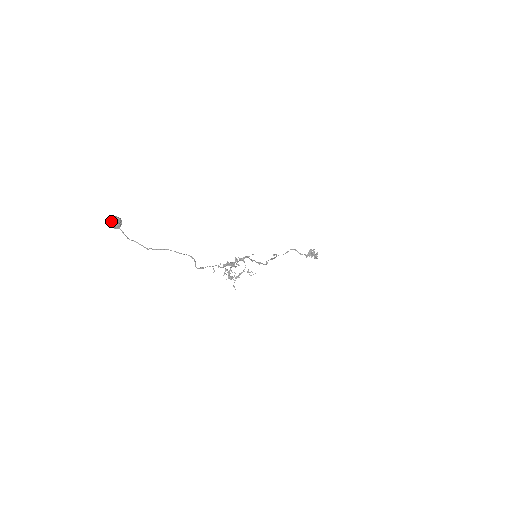
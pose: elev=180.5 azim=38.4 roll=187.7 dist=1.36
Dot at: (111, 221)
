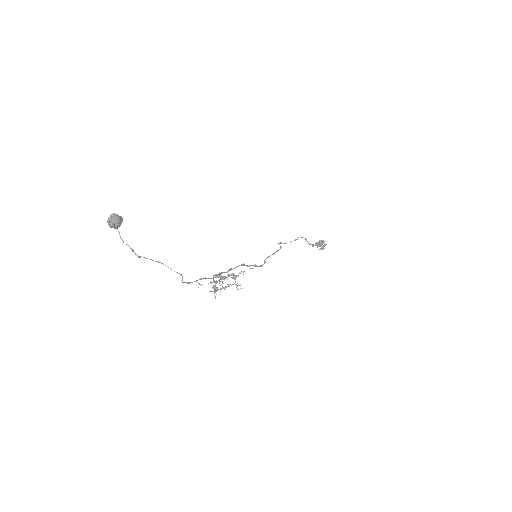
Dot at: (110, 221)
